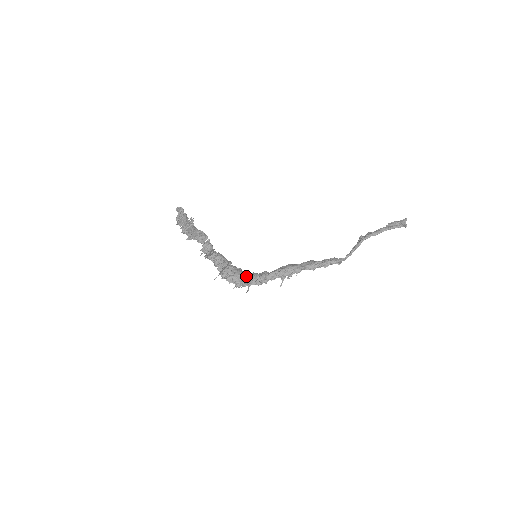
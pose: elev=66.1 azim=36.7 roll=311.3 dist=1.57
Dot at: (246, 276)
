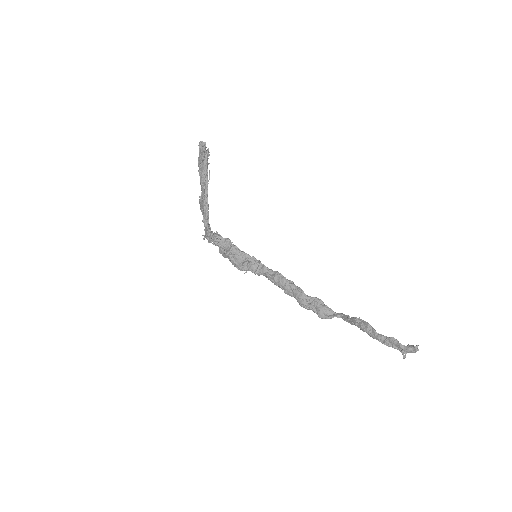
Dot at: (246, 262)
